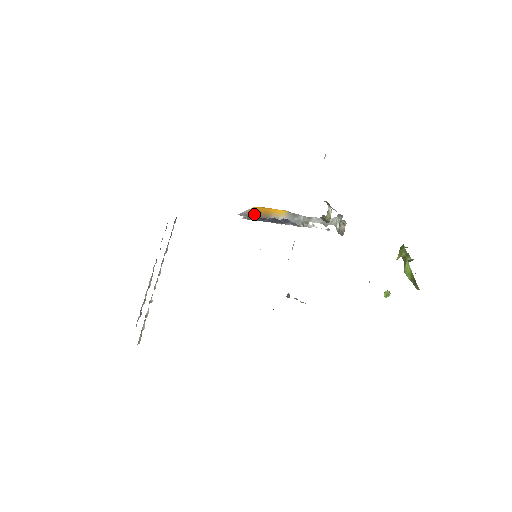
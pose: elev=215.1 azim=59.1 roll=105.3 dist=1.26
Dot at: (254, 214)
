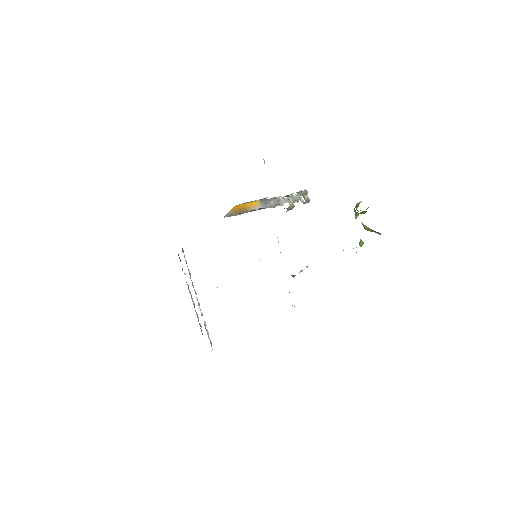
Dot at: (236, 213)
